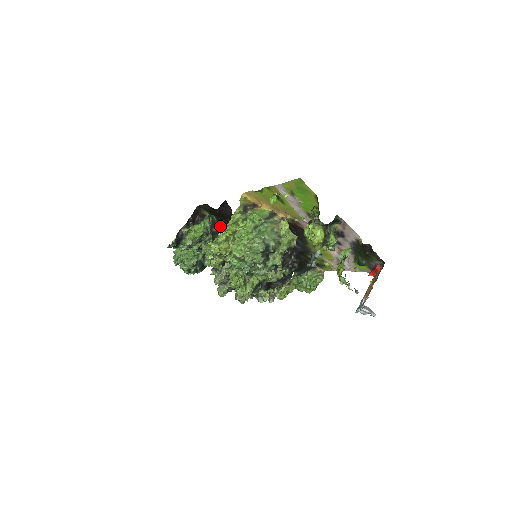
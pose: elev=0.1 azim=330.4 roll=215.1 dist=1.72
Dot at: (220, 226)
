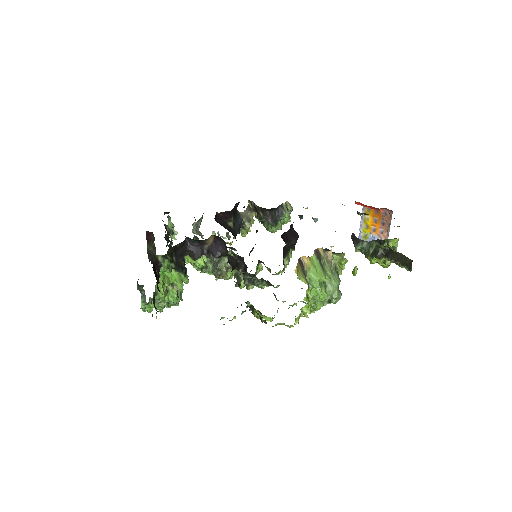
Dot at: (174, 249)
